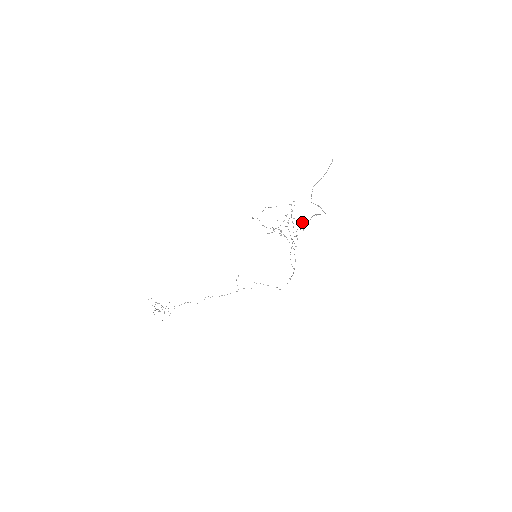
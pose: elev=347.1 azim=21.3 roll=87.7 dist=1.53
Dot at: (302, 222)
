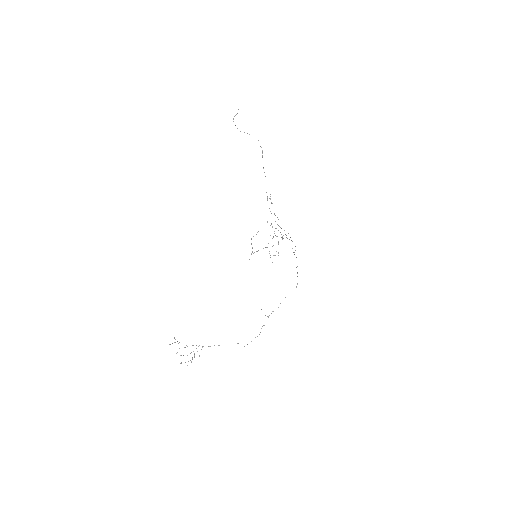
Dot at: occluded
